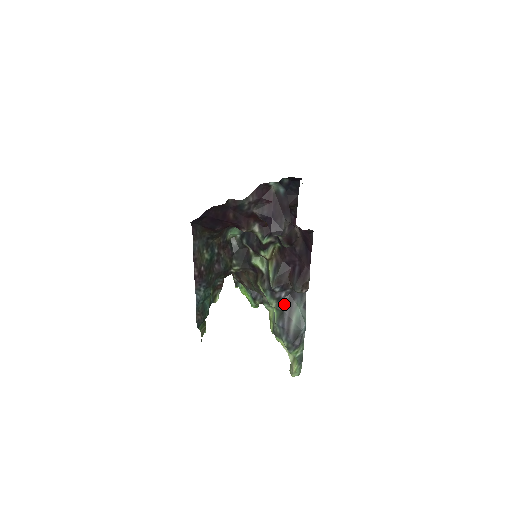
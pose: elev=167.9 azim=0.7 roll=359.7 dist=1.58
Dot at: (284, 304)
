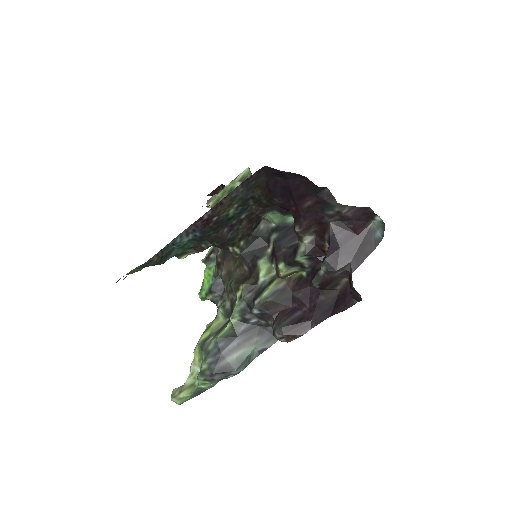
Dot at: (245, 330)
